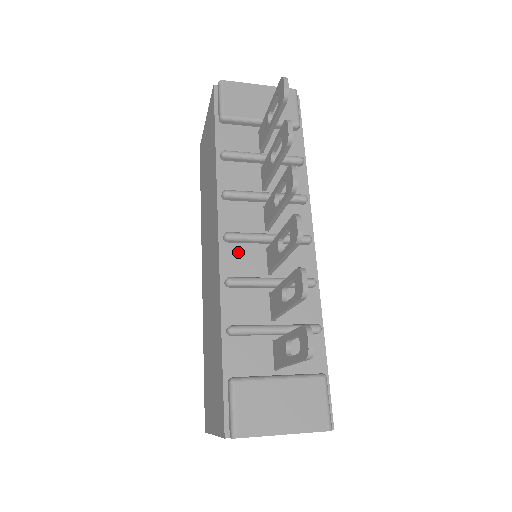
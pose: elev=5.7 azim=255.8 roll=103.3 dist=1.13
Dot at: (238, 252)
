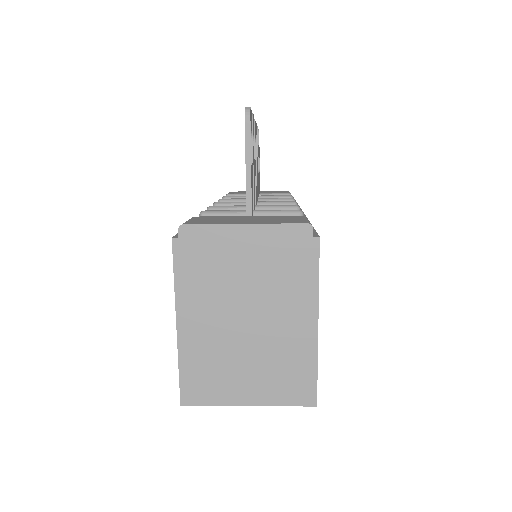
Dot at: occluded
